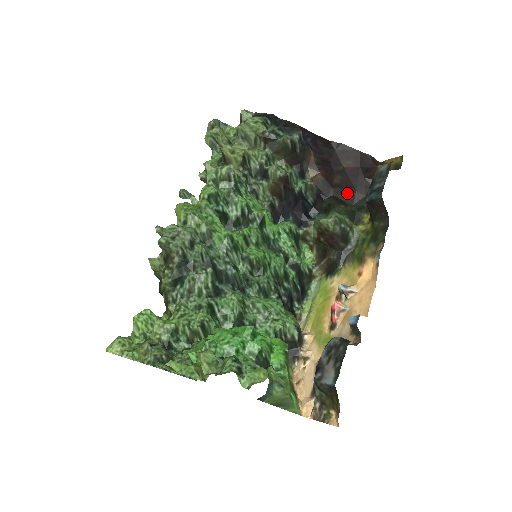
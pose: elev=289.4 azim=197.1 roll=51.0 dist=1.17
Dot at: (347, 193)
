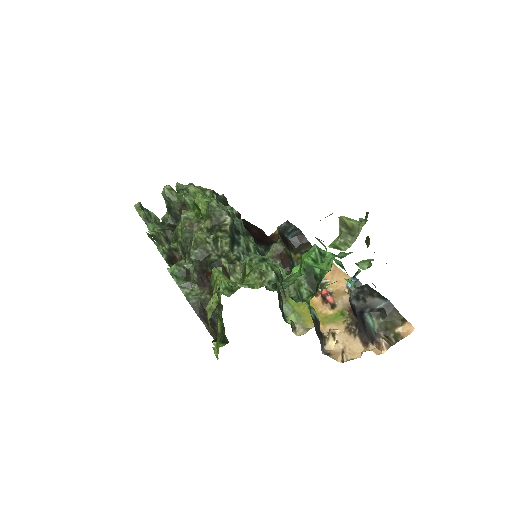
Dot at: (267, 245)
